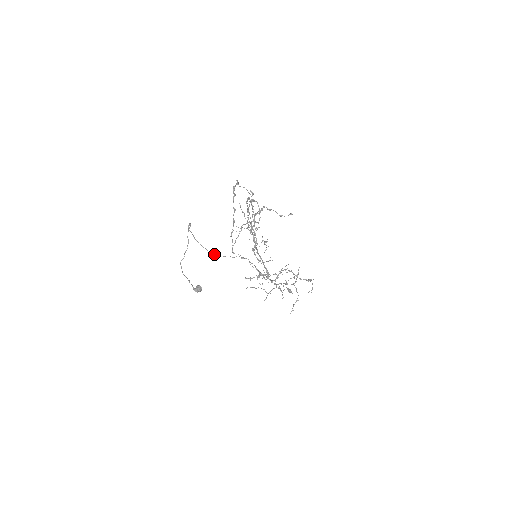
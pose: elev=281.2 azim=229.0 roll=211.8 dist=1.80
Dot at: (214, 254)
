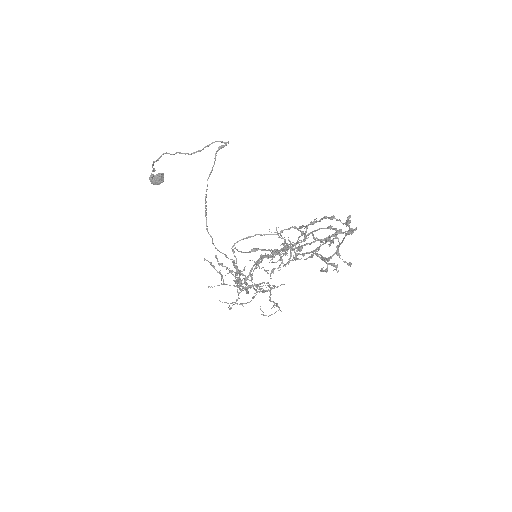
Dot at: occluded
